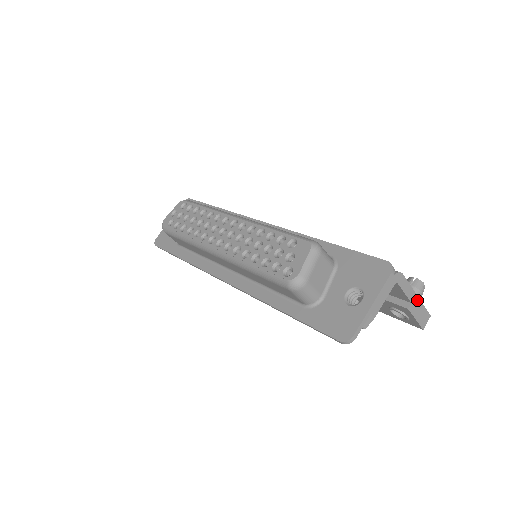
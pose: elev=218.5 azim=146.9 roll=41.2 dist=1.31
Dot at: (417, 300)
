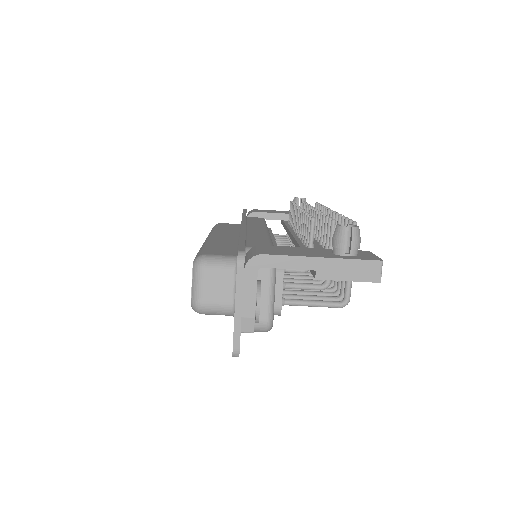
Dot at: (326, 261)
